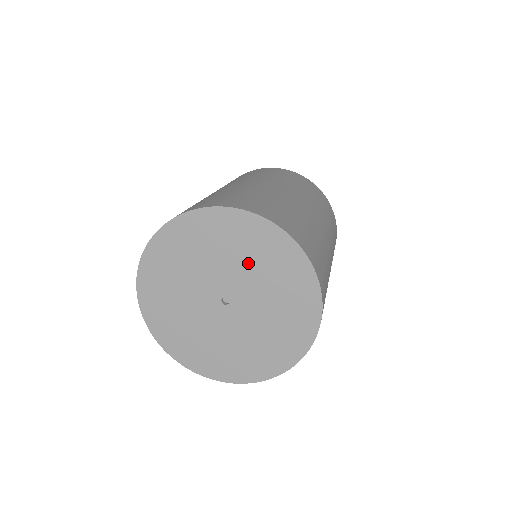
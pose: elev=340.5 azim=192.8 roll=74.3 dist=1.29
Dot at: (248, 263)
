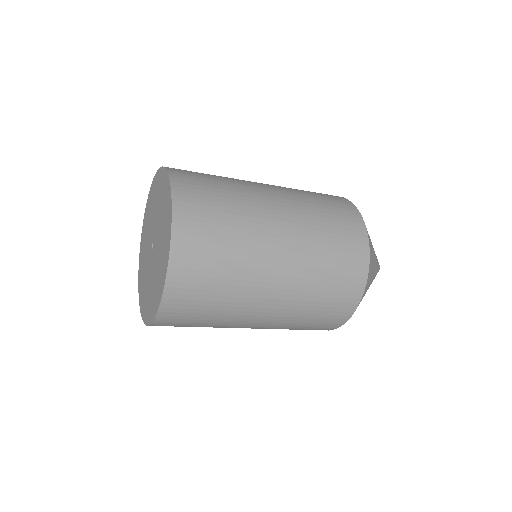
Dot at: (153, 212)
